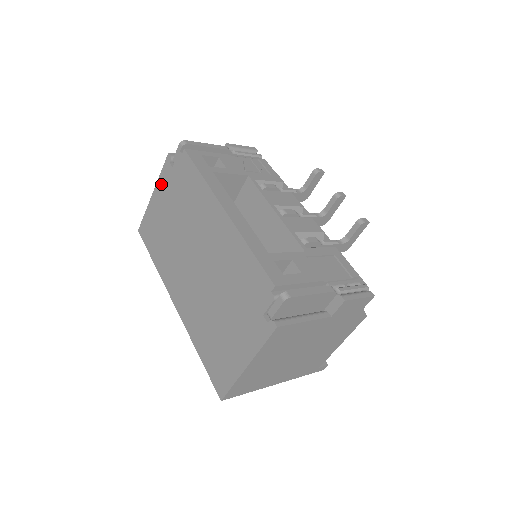
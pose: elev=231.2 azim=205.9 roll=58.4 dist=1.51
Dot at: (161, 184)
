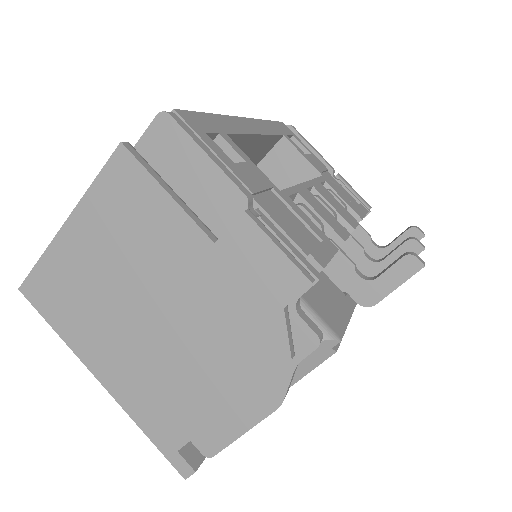
Dot at: occluded
